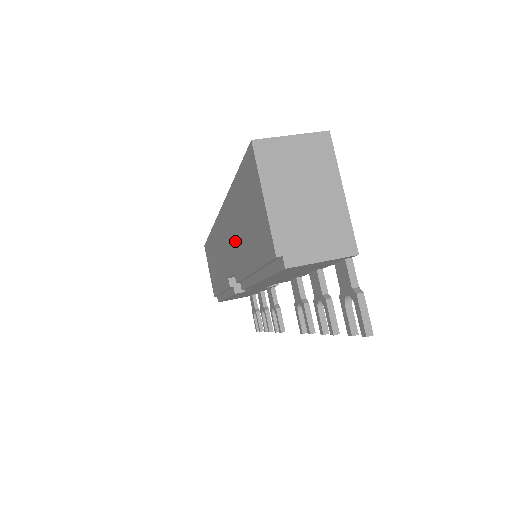
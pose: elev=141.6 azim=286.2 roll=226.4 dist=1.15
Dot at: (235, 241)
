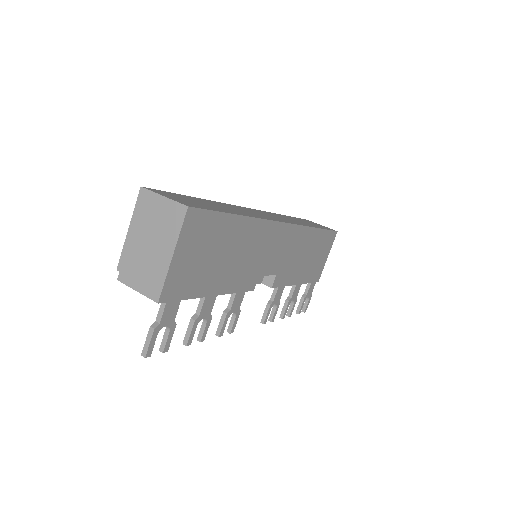
Dot at: occluded
